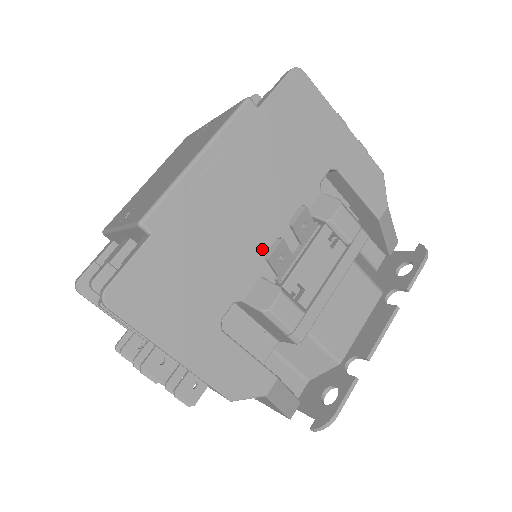
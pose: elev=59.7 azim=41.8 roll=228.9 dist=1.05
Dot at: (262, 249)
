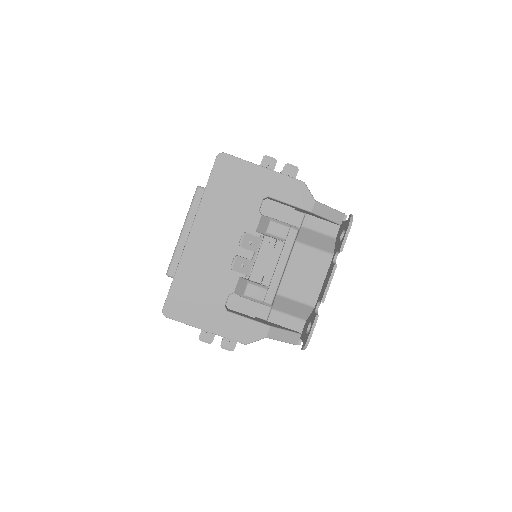
Dot at: occluded
